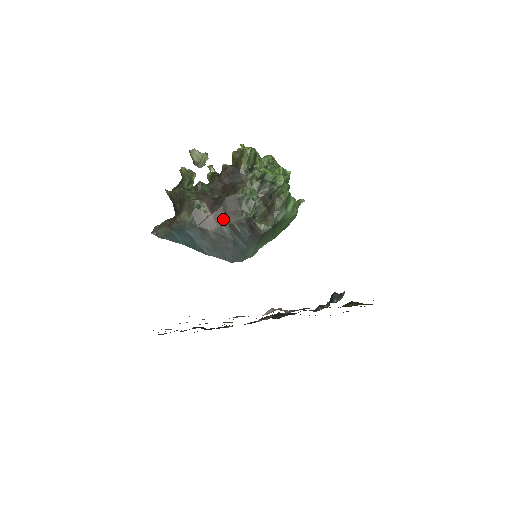
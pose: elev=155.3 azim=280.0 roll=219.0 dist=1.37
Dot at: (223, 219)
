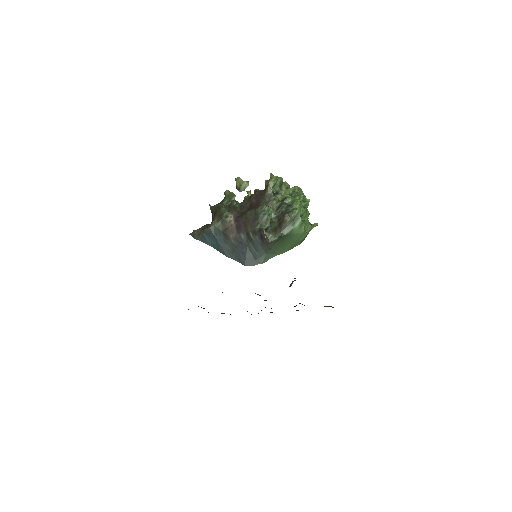
Dot at: (242, 228)
